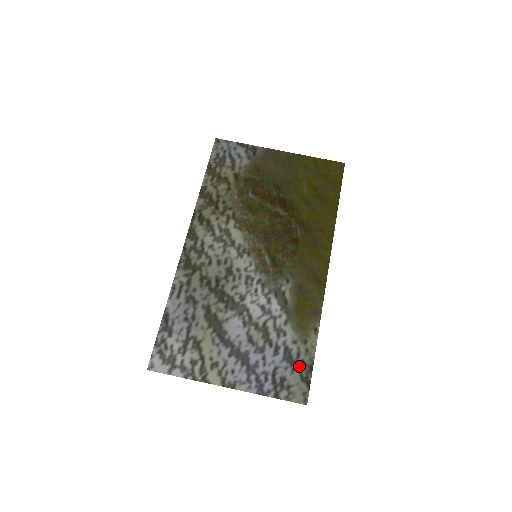
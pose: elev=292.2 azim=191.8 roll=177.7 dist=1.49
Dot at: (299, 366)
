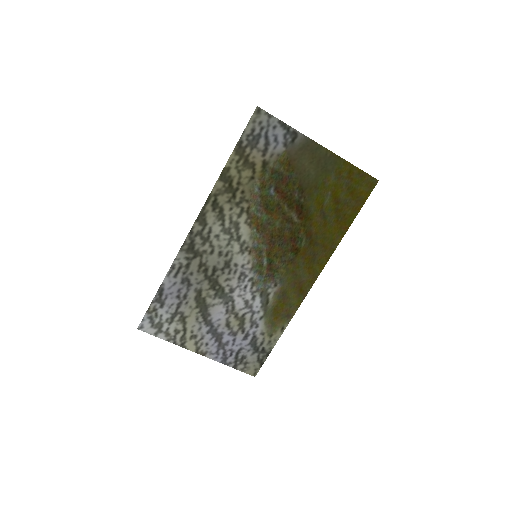
Dot at: (259, 351)
